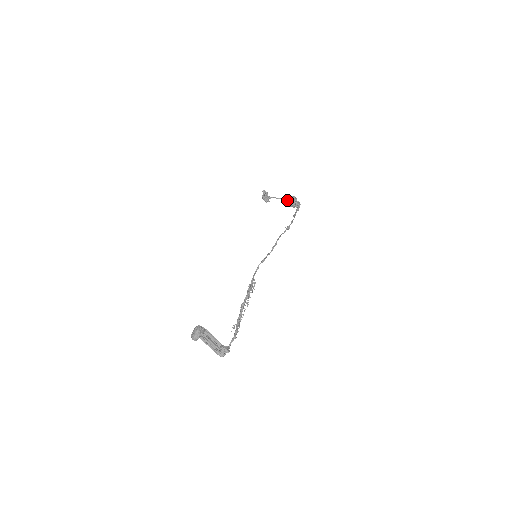
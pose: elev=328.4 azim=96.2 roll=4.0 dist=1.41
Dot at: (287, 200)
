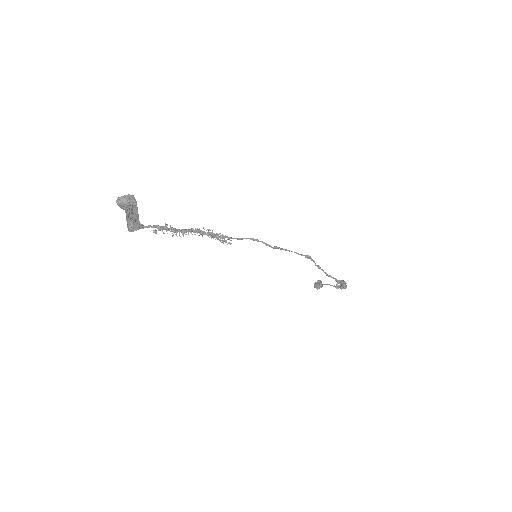
Dot at: occluded
